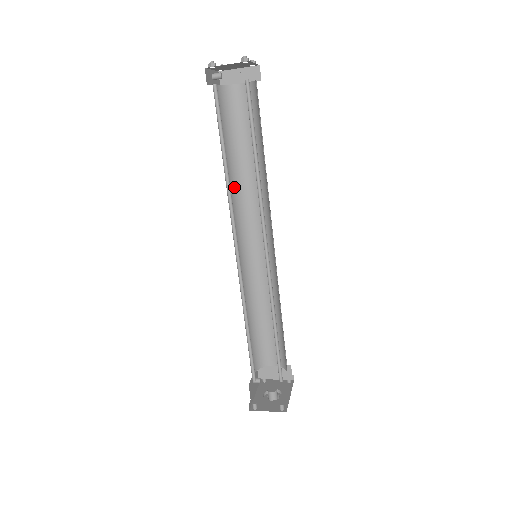
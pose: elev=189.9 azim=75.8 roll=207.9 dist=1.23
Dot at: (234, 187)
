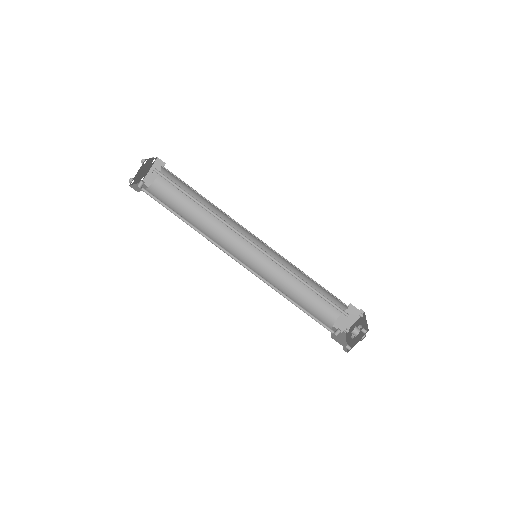
Dot at: (207, 231)
